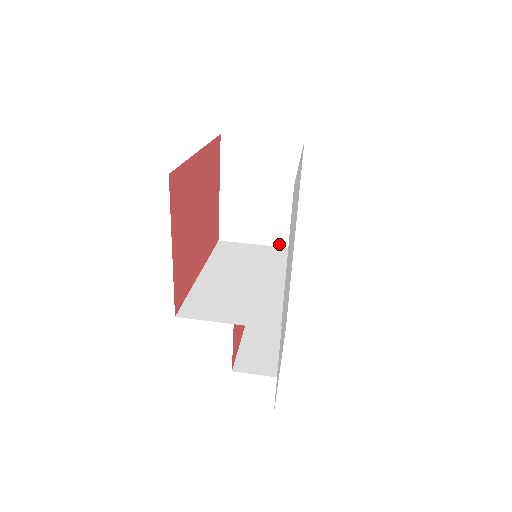
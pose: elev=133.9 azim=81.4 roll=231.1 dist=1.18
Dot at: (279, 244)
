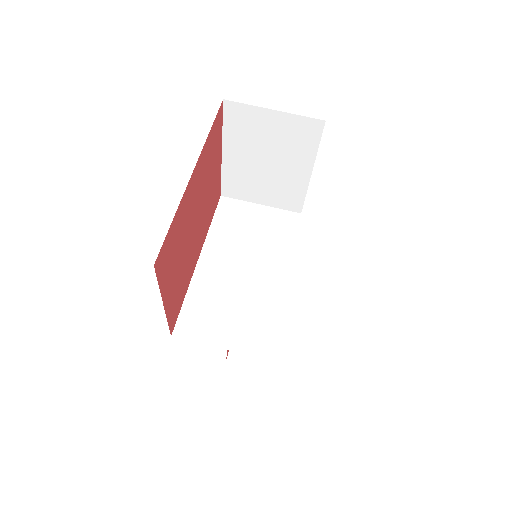
Dot at: (286, 208)
